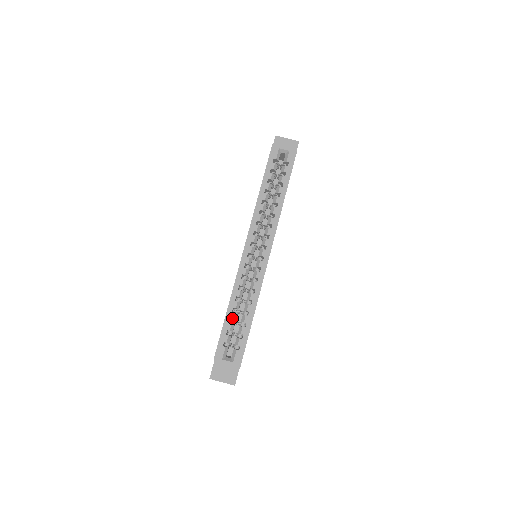
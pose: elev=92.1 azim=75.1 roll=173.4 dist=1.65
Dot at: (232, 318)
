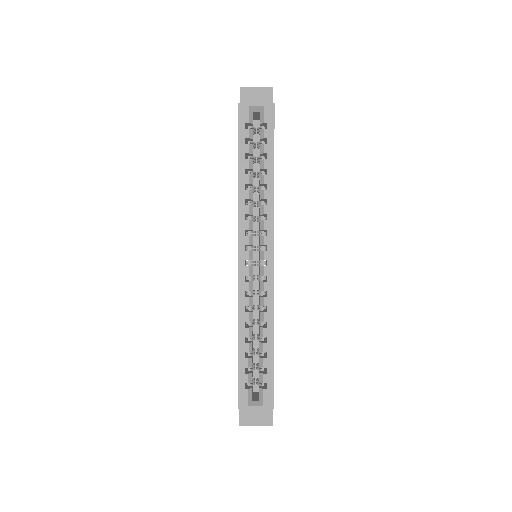
Dot at: (247, 351)
